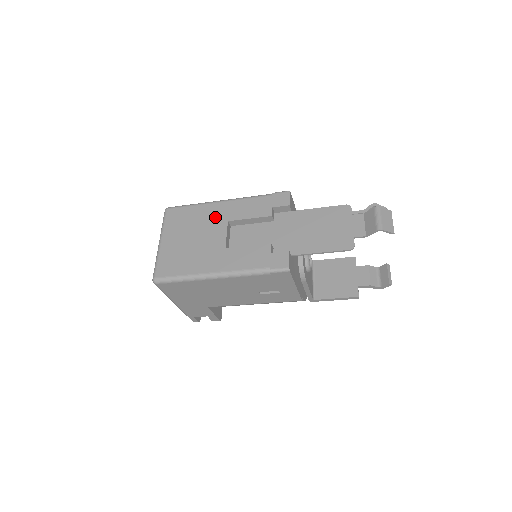
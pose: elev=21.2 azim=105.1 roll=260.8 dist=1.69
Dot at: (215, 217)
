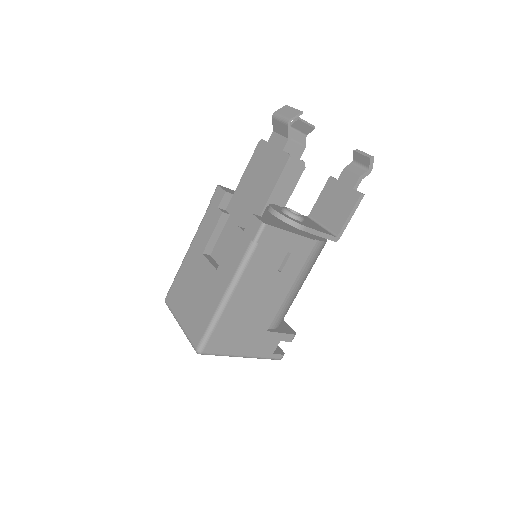
Dot at: (193, 263)
